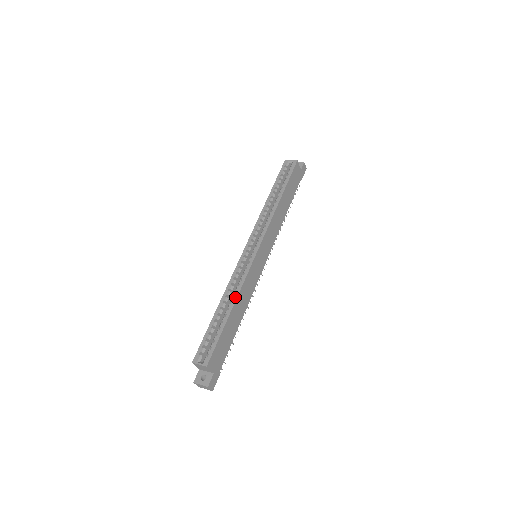
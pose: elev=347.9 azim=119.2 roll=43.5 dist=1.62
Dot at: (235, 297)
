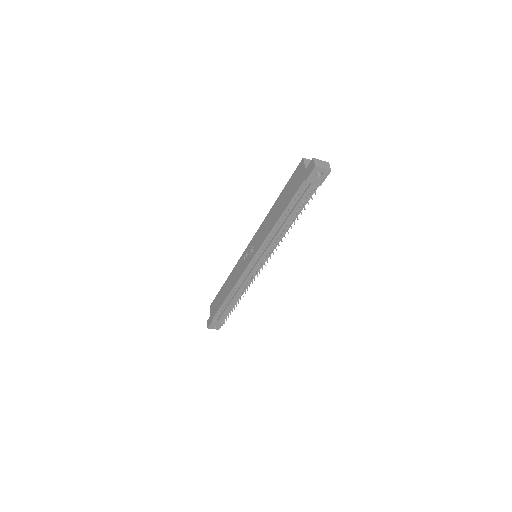
Dot at: occluded
